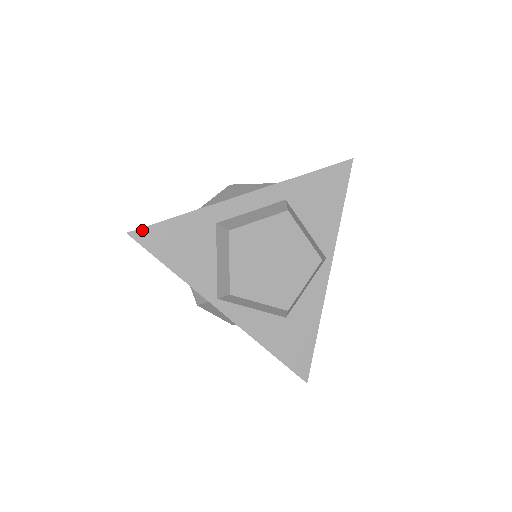
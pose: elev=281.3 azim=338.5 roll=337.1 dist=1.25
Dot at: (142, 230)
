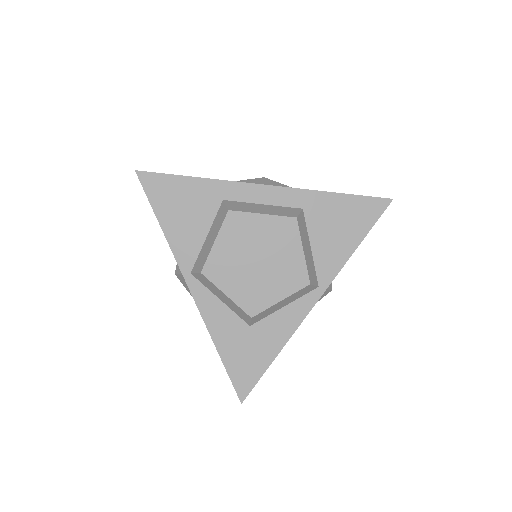
Dot at: (150, 174)
